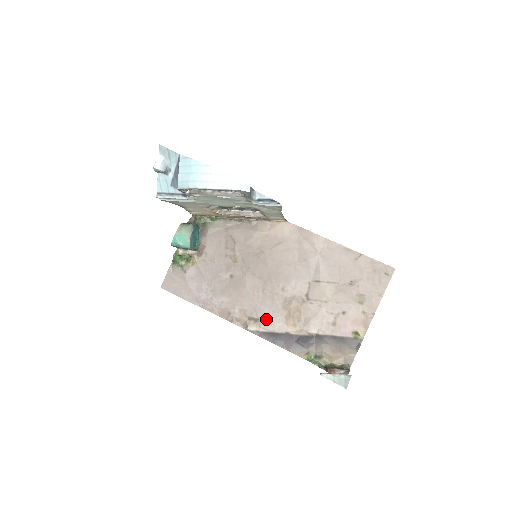
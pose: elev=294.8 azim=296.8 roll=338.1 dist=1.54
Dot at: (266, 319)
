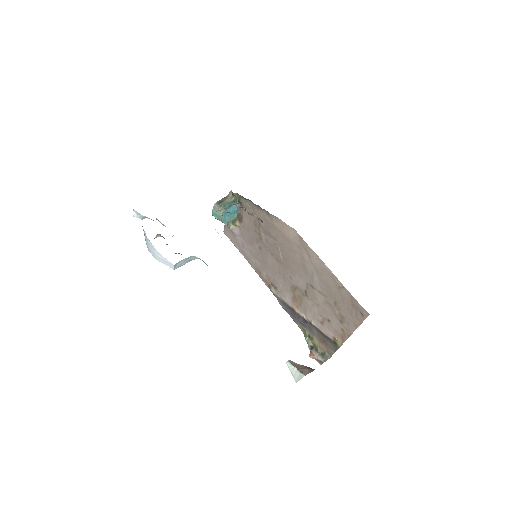
Dot at: (281, 291)
